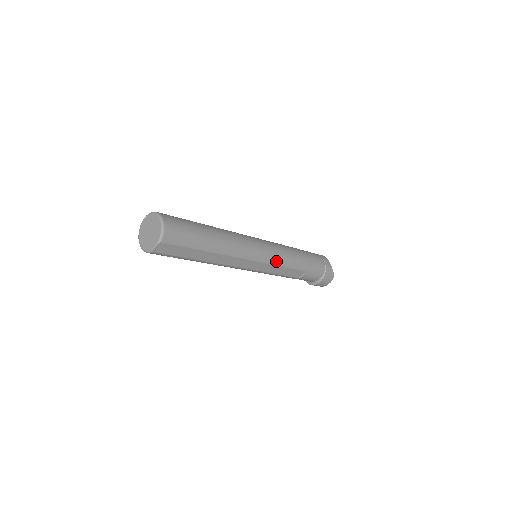
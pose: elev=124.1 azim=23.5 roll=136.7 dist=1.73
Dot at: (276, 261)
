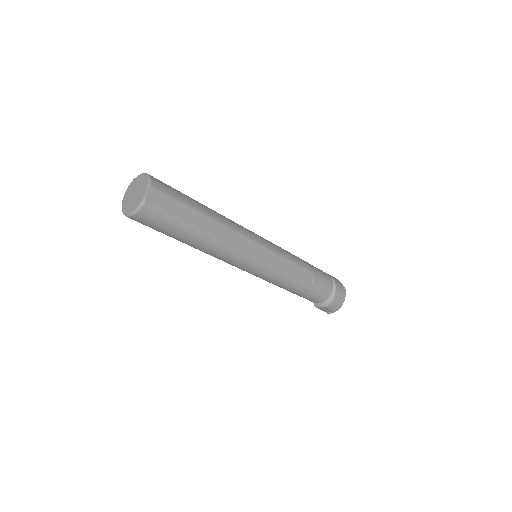
Dot at: (279, 251)
